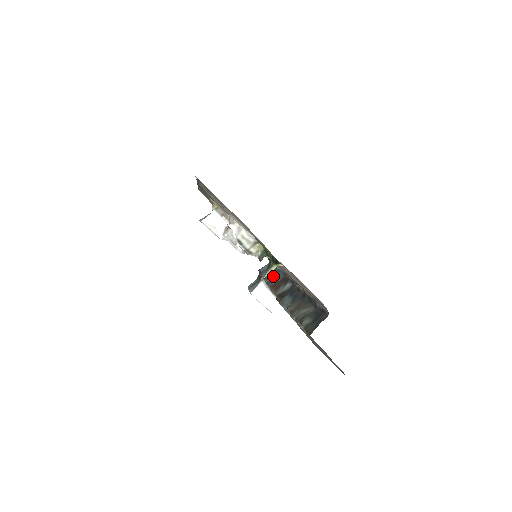
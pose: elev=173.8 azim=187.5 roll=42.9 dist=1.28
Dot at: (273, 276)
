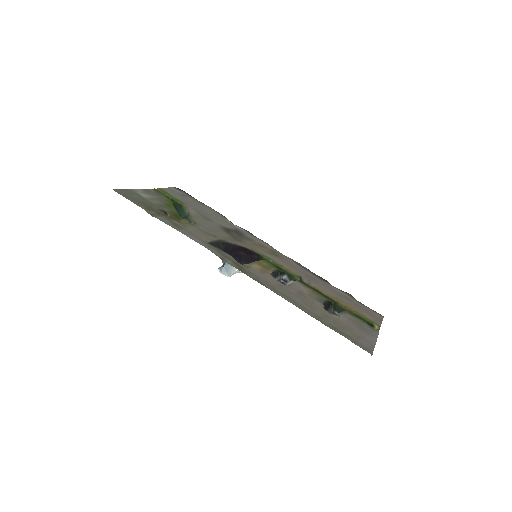
Dot at: occluded
